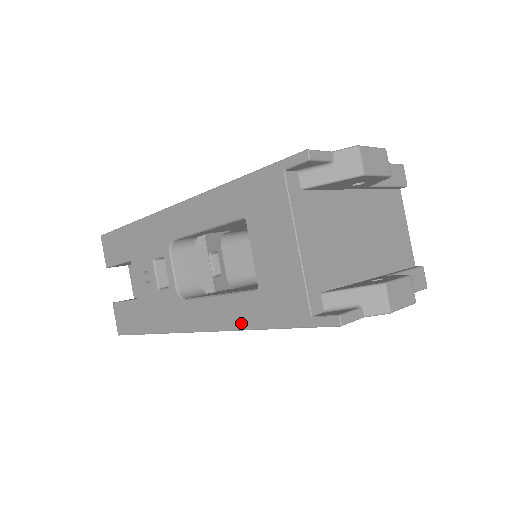
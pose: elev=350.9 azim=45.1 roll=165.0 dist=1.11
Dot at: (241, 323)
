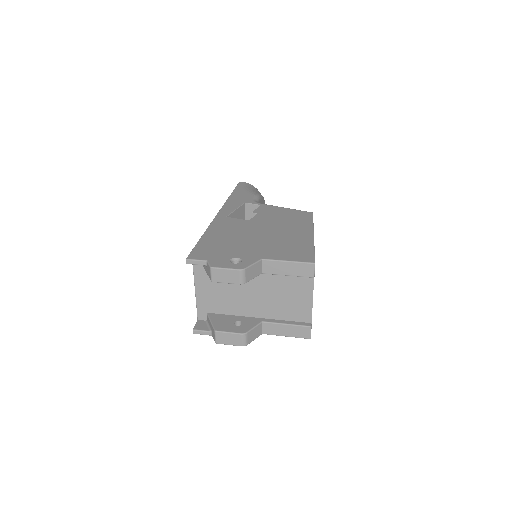
Dot at: occluded
